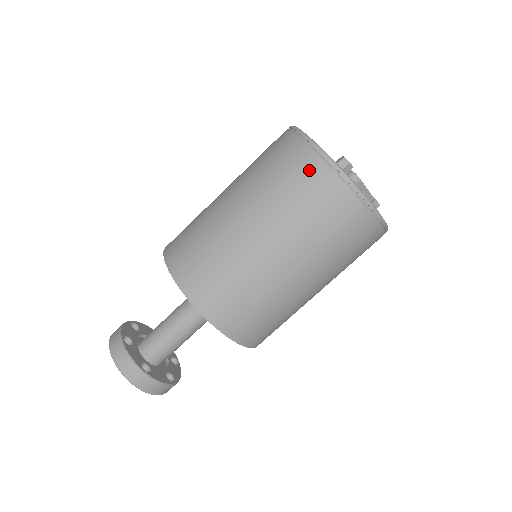
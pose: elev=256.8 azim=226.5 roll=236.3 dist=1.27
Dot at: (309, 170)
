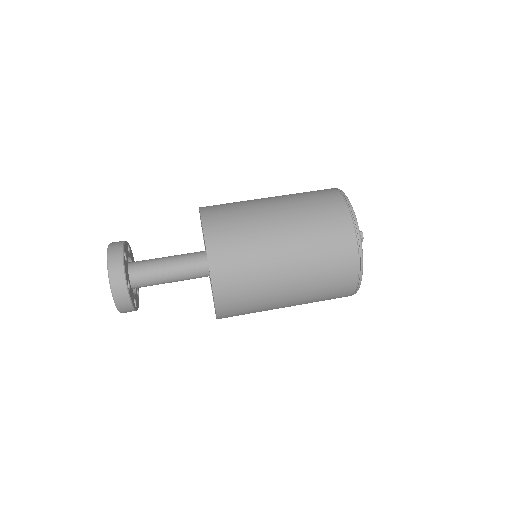
Dot at: (342, 226)
